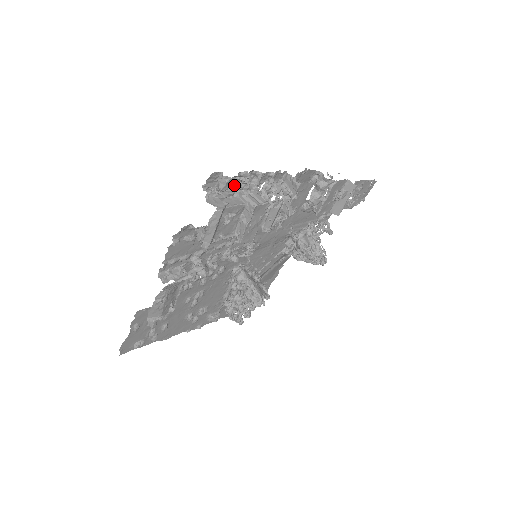
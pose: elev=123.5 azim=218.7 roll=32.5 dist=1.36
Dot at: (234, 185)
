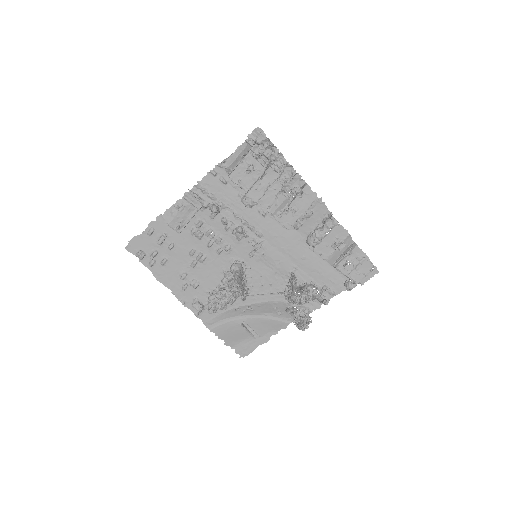
Dot at: (266, 147)
